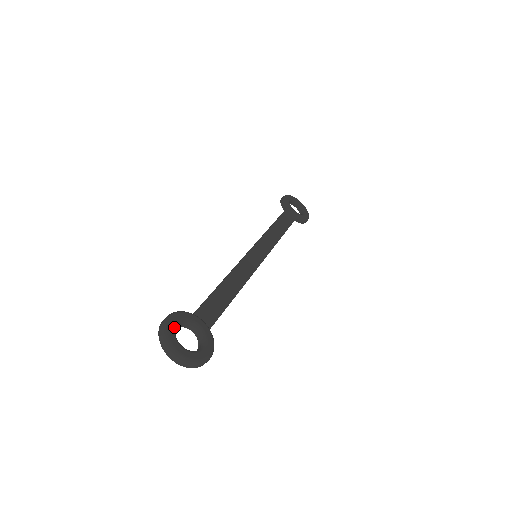
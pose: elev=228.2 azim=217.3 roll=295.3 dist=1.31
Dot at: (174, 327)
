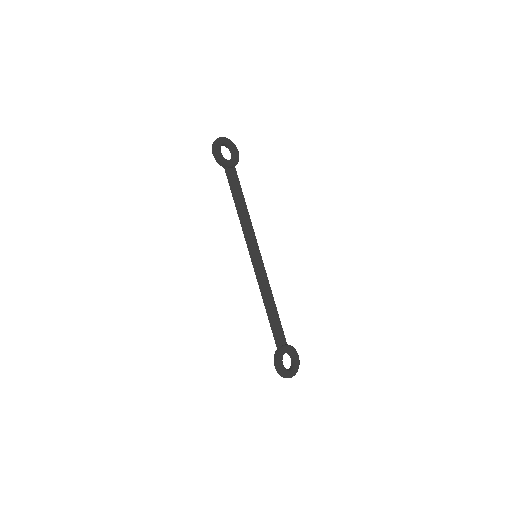
Dot at: (284, 368)
